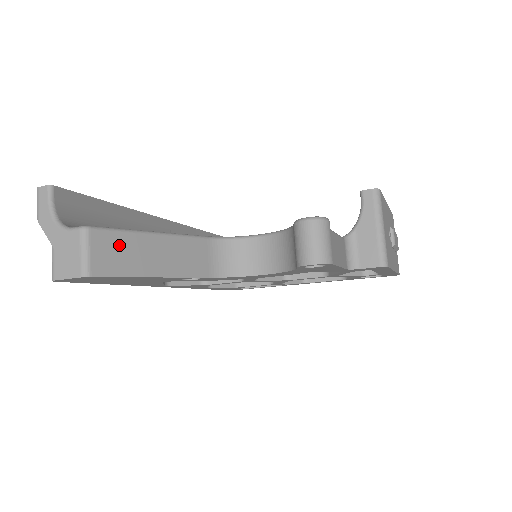
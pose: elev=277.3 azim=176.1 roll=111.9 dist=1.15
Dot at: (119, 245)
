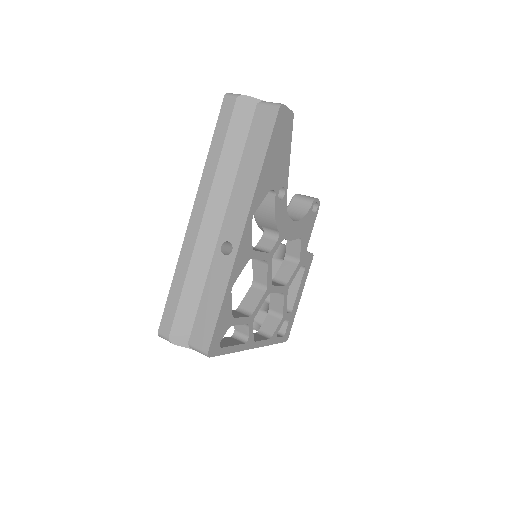
Dot at: occluded
